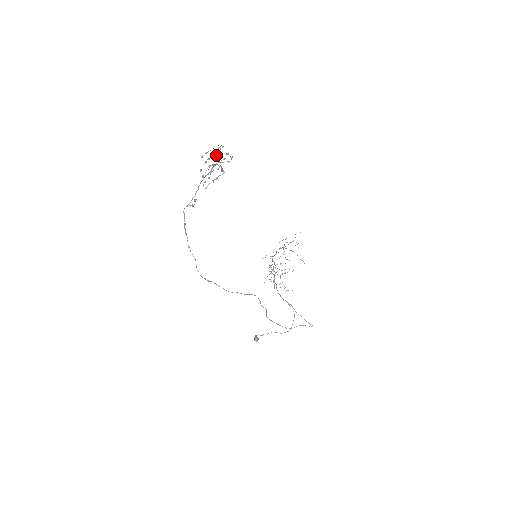
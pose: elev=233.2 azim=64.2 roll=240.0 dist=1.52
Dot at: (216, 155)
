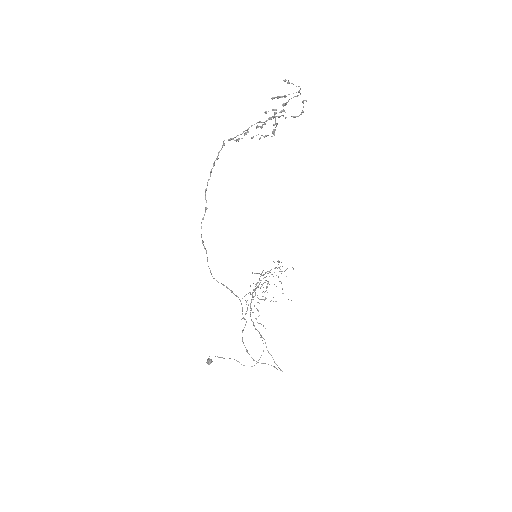
Dot at: (284, 103)
